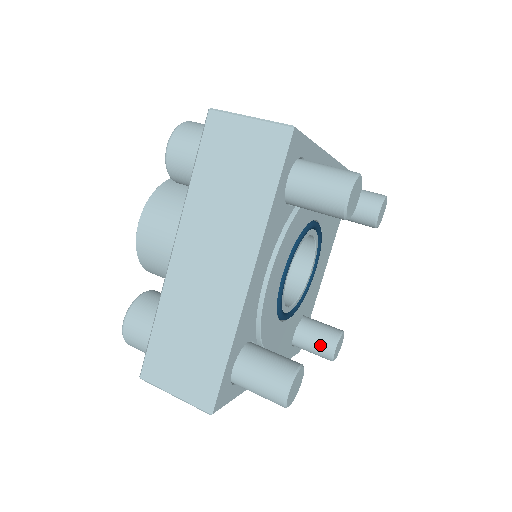
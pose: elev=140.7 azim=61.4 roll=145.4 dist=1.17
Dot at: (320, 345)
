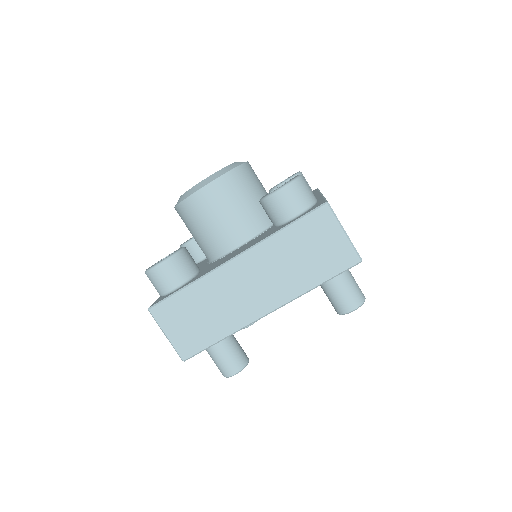
Dot at: occluded
